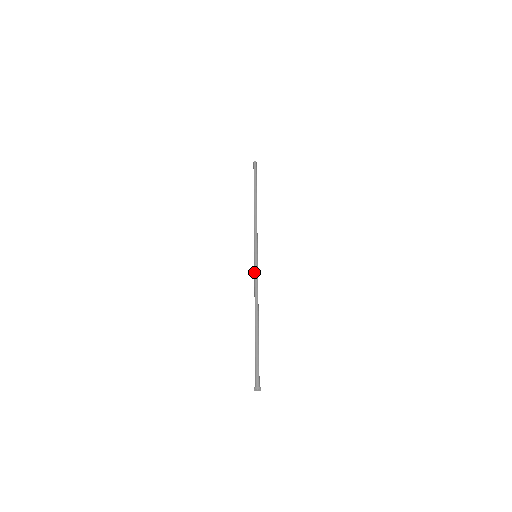
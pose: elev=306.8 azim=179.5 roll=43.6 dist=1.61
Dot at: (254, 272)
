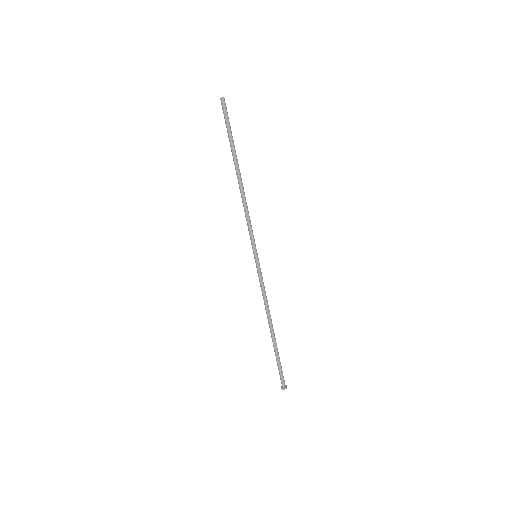
Dot at: (260, 278)
